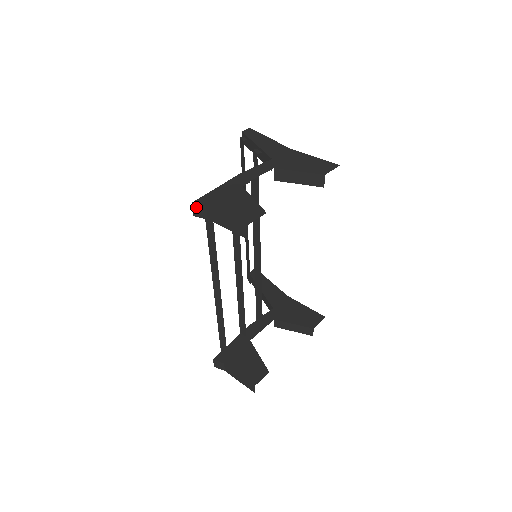
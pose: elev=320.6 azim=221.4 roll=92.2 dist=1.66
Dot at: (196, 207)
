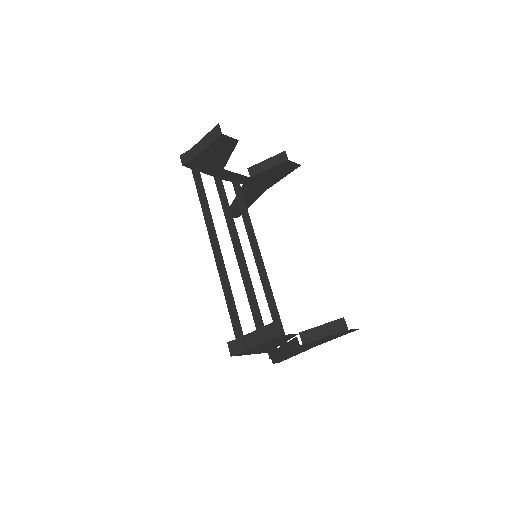
Dot at: (183, 156)
